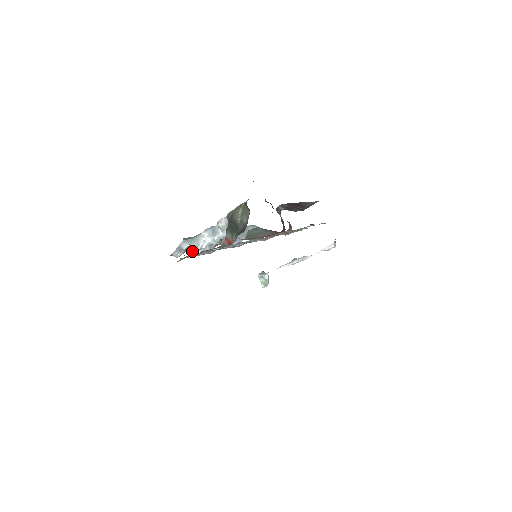
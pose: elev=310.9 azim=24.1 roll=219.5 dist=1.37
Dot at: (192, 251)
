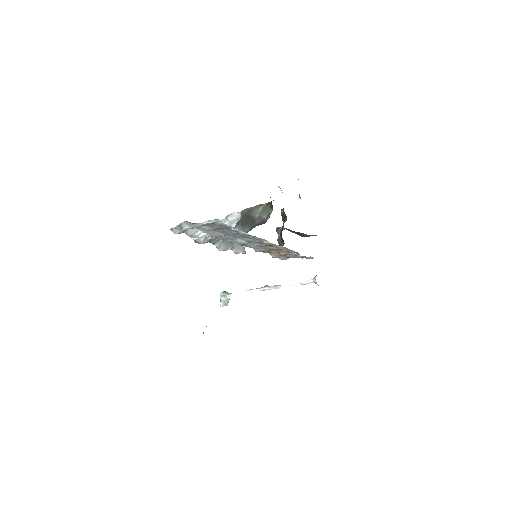
Dot at: (188, 235)
